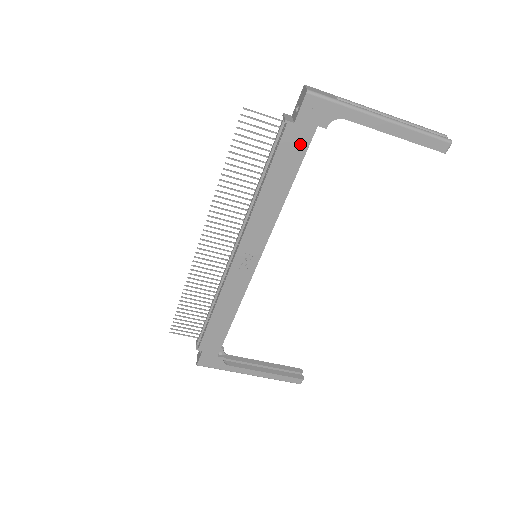
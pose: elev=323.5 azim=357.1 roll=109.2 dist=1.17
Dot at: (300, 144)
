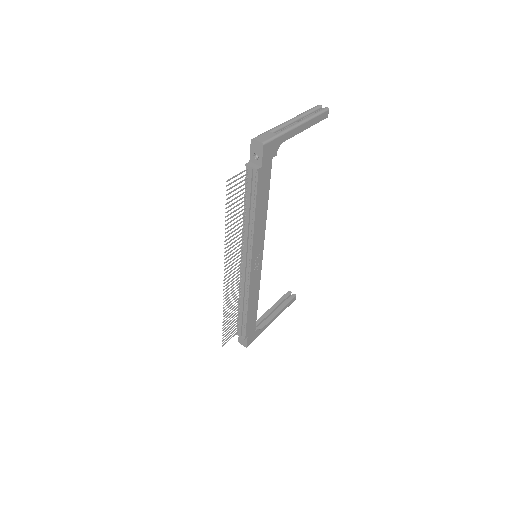
Dot at: (267, 175)
